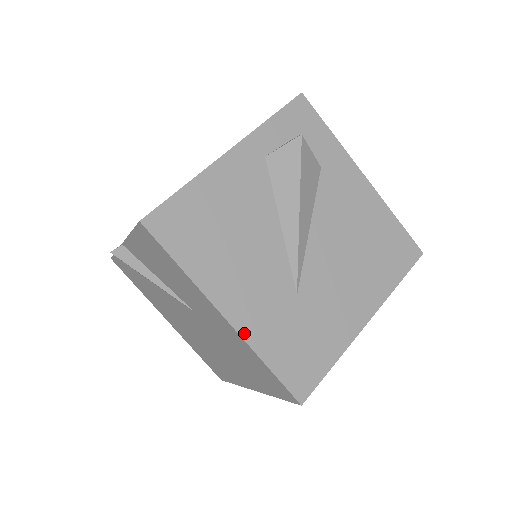
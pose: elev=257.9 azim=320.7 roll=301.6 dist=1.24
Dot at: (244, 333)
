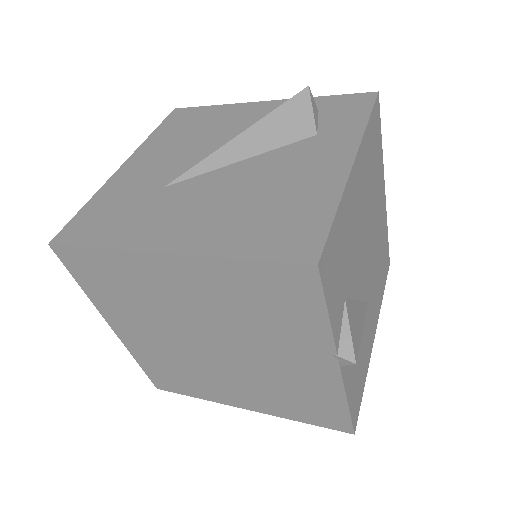
Dot at: (112, 179)
